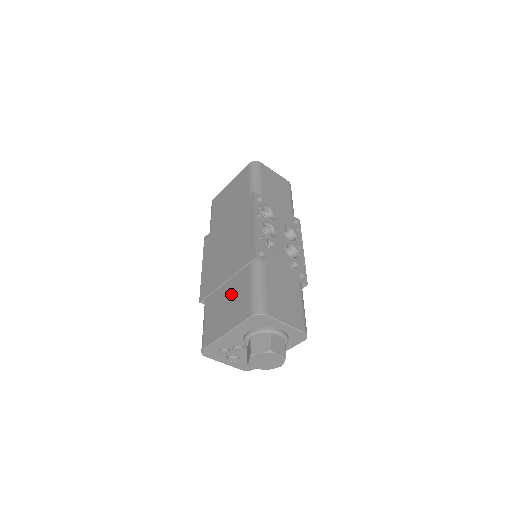
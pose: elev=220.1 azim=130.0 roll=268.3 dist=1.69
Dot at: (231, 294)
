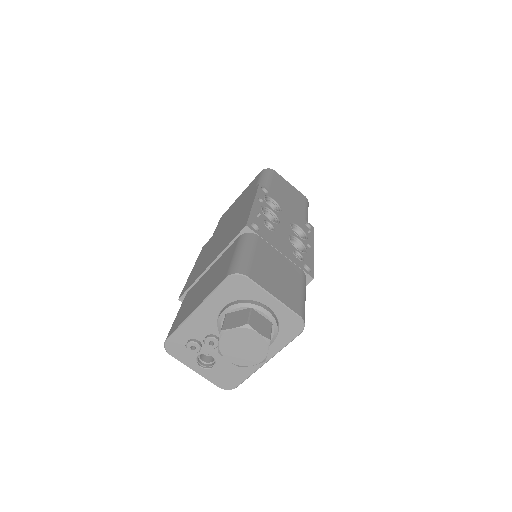
Dot at: (212, 272)
